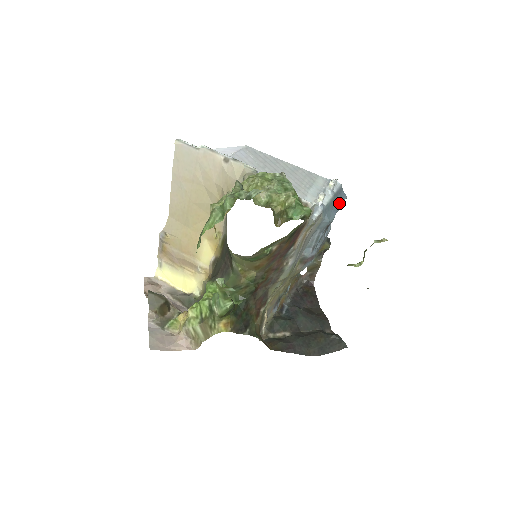
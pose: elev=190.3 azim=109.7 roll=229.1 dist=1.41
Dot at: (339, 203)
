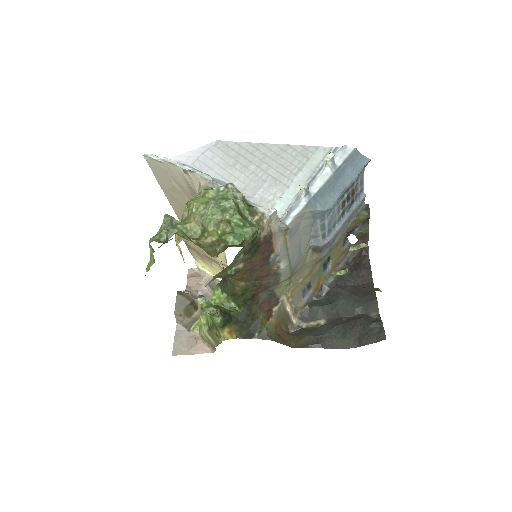
Dot at: (350, 176)
